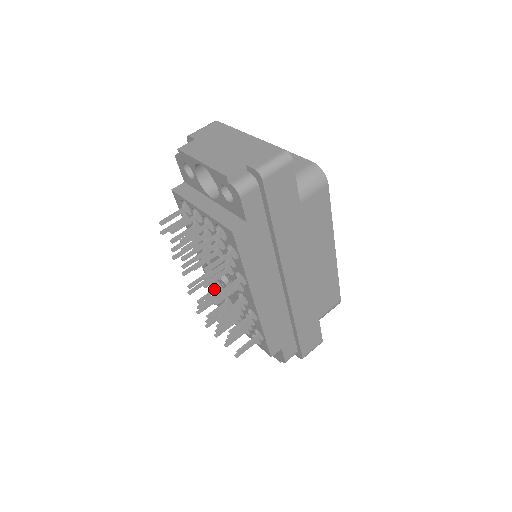
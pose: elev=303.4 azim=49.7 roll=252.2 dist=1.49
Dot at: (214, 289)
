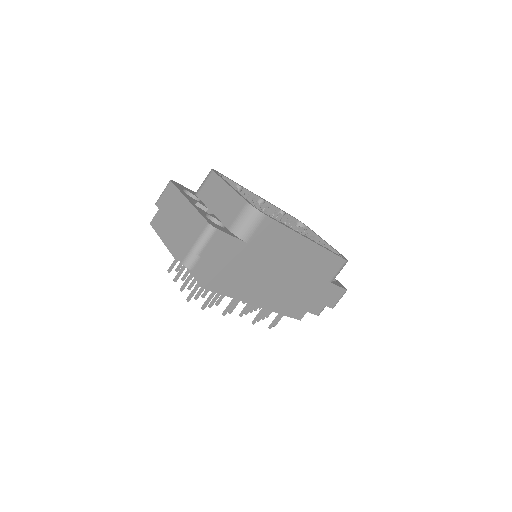
Dot at: occluded
